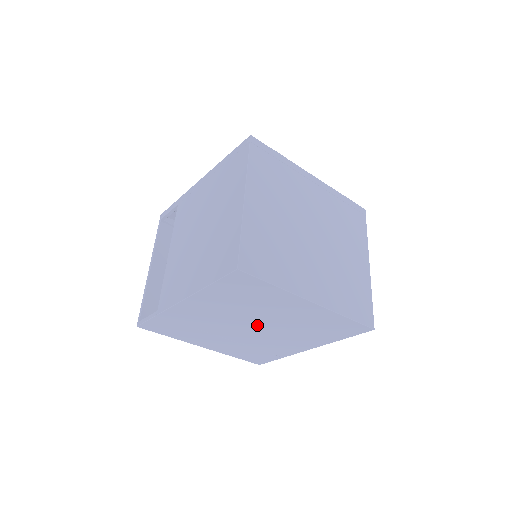
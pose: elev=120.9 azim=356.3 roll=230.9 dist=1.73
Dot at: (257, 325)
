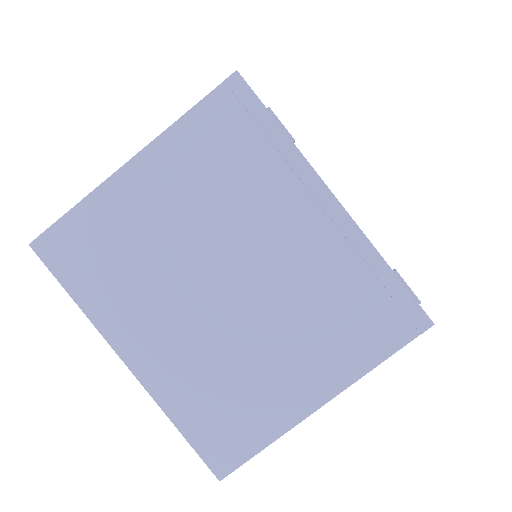
Dot at: occluded
